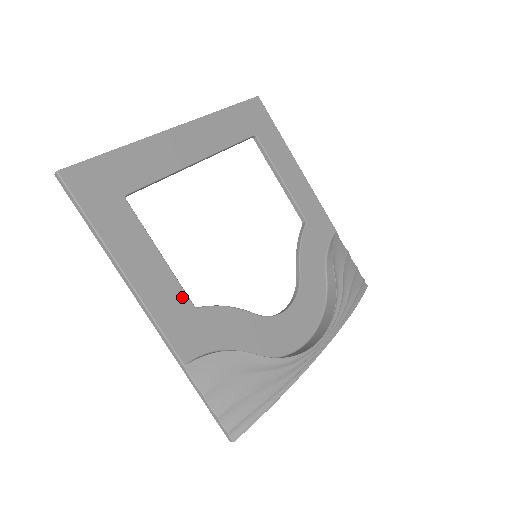
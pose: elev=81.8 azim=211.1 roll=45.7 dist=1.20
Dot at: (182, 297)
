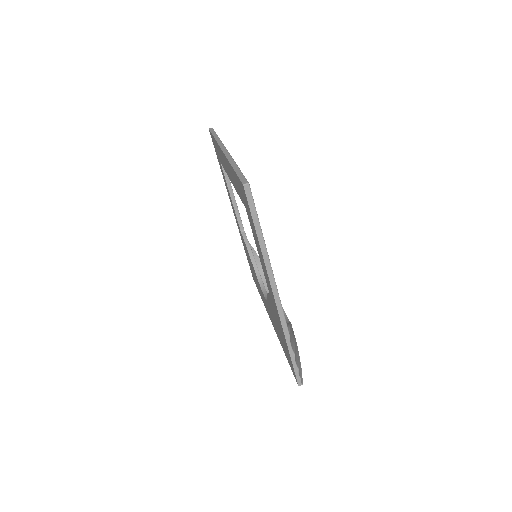
Dot at: occluded
